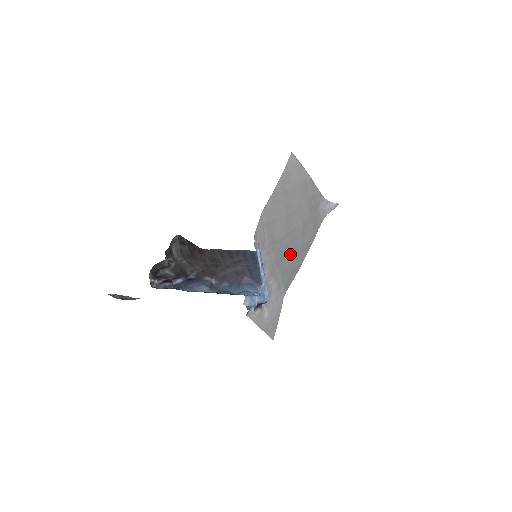
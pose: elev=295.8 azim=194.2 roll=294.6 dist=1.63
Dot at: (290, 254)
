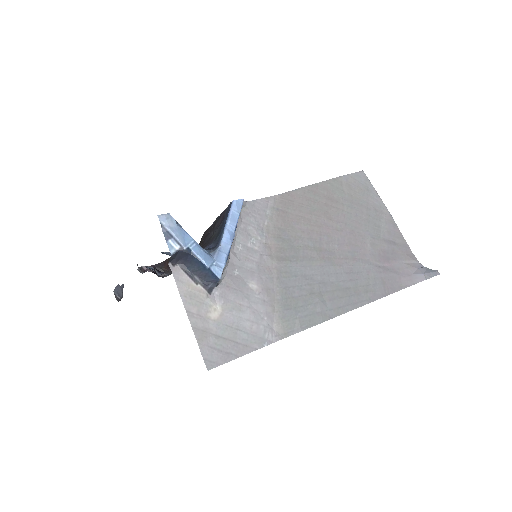
Dot at: (311, 280)
